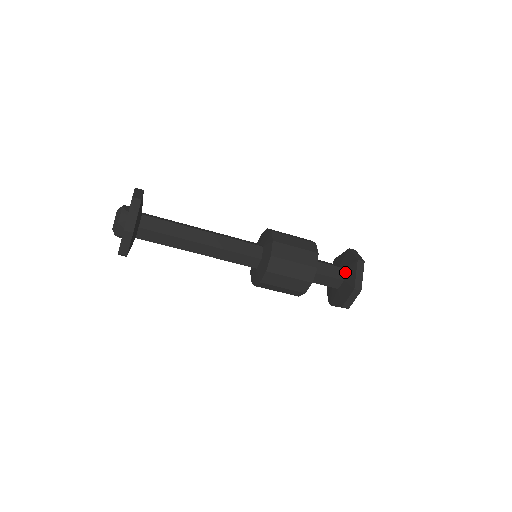
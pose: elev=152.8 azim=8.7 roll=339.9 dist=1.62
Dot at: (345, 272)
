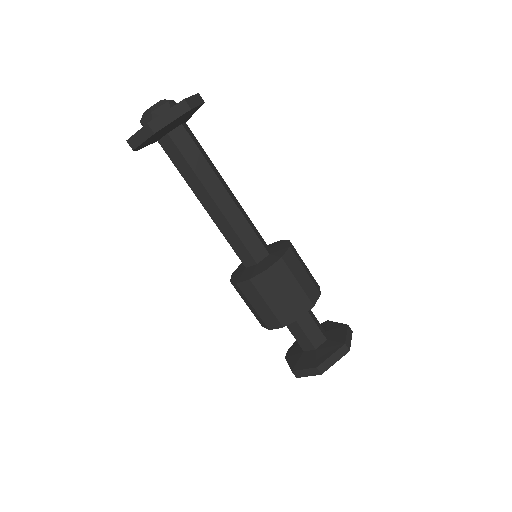
Dot at: (324, 343)
